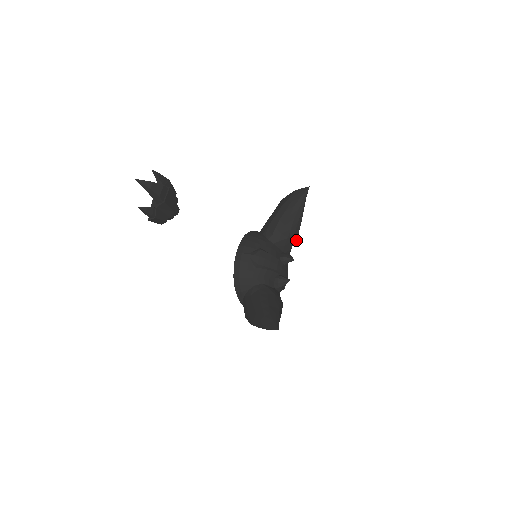
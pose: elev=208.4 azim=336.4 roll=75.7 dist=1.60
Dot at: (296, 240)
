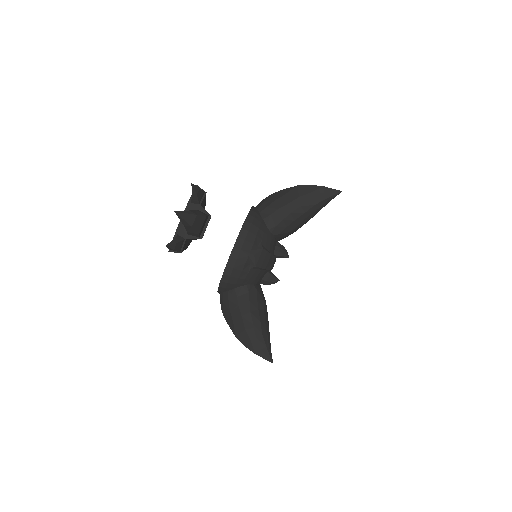
Dot at: occluded
